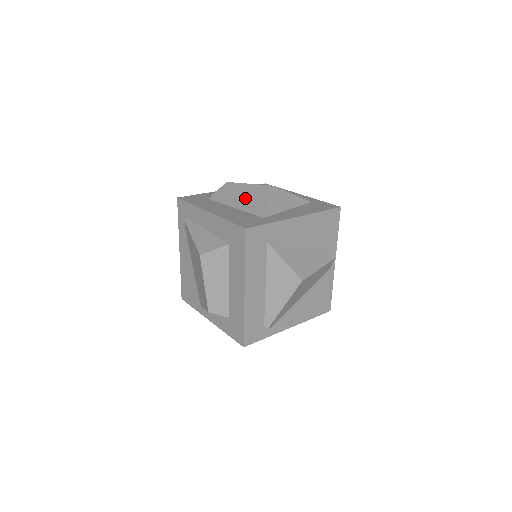
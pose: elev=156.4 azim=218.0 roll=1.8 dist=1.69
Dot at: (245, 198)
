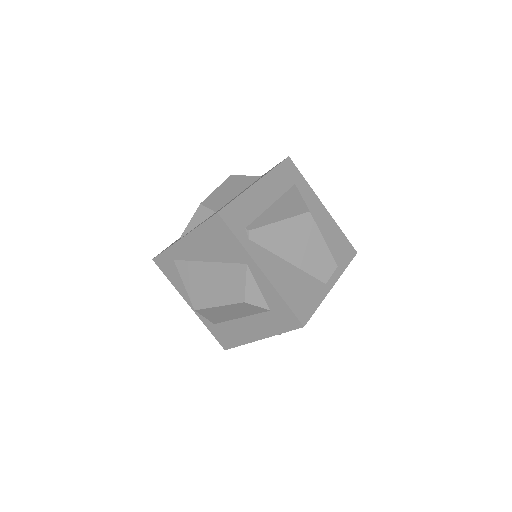
Dot at: occluded
